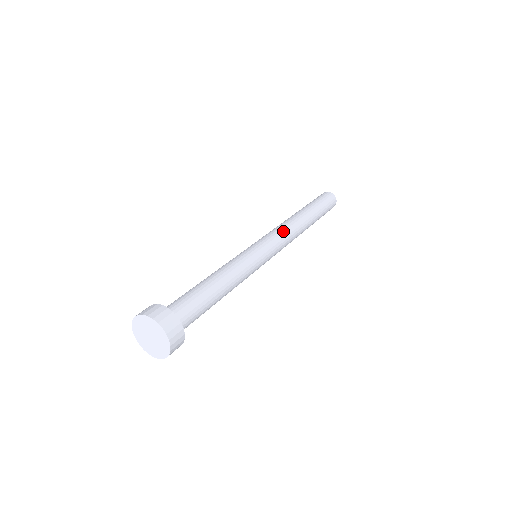
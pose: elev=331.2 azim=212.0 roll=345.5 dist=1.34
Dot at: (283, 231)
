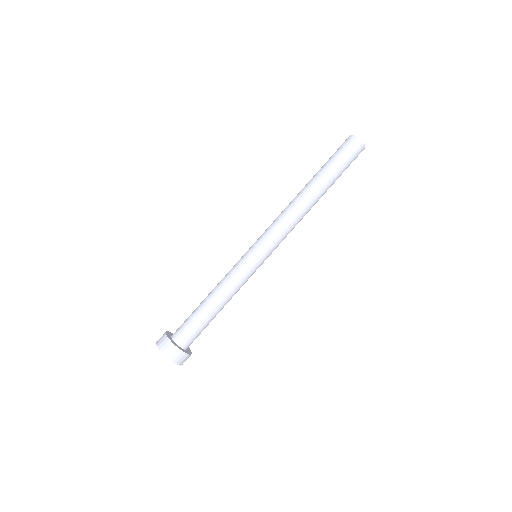
Dot at: (289, 231)
